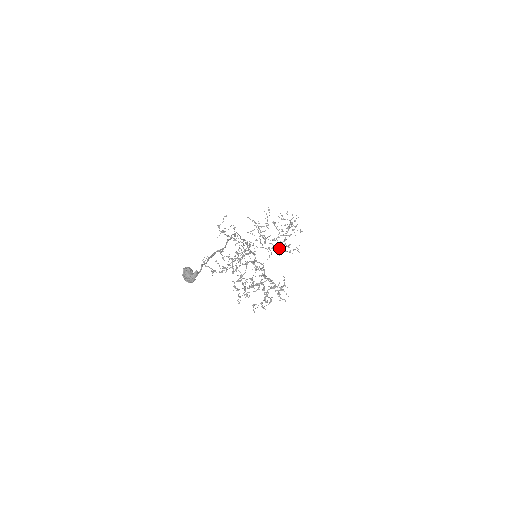
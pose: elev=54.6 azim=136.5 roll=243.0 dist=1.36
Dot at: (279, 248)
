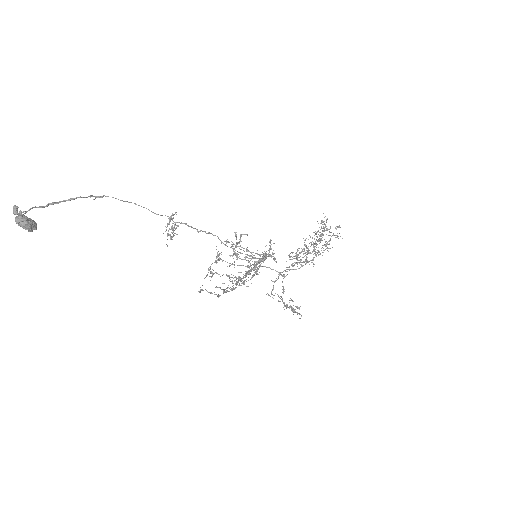
Dot at: (314, 251)
